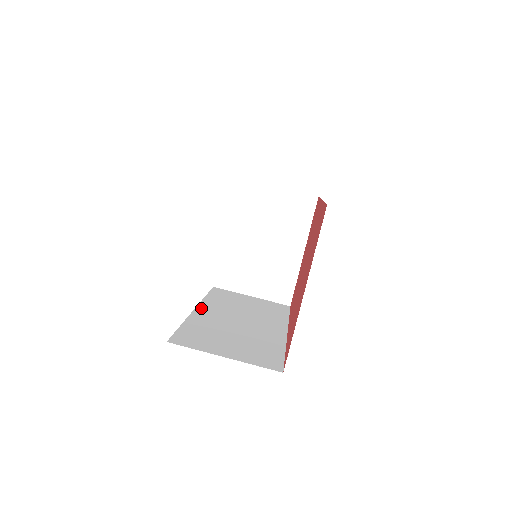
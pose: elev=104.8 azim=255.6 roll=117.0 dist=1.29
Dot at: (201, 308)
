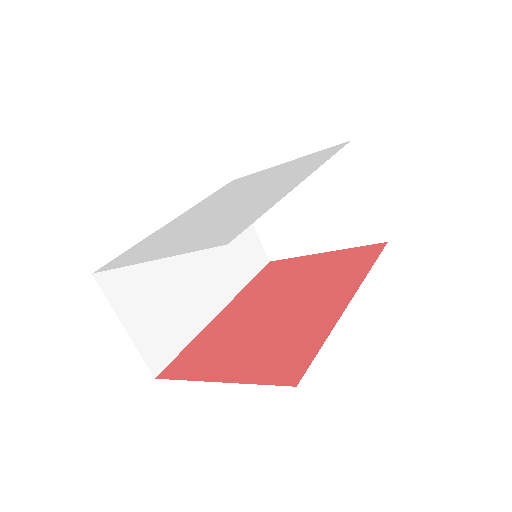
Dot at: occluded
